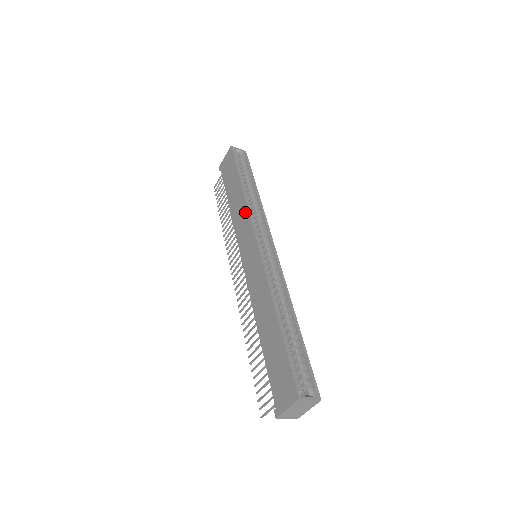
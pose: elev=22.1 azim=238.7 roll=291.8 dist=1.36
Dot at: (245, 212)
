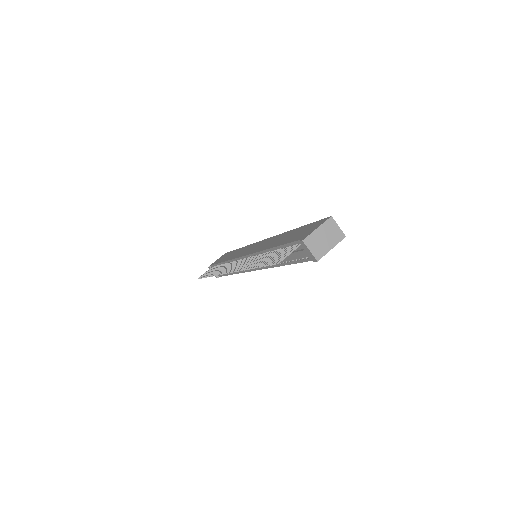
Dot at: (246, 247)
